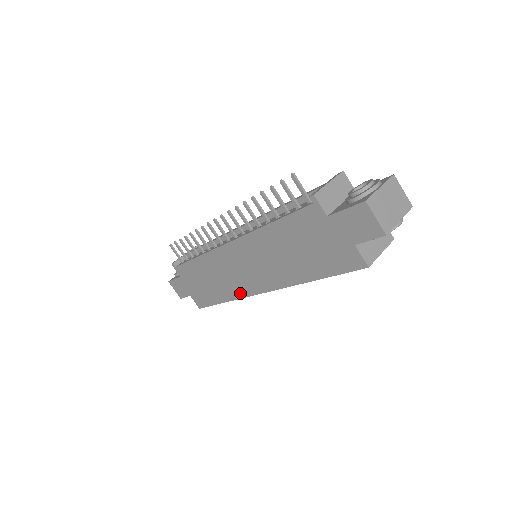
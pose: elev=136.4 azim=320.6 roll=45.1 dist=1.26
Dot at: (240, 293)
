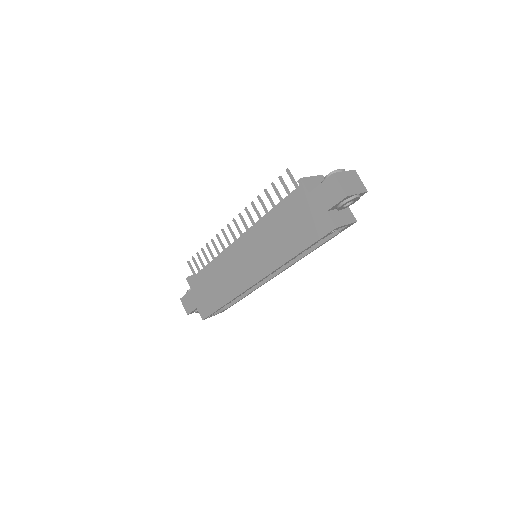
Dot at: (240, 289)
